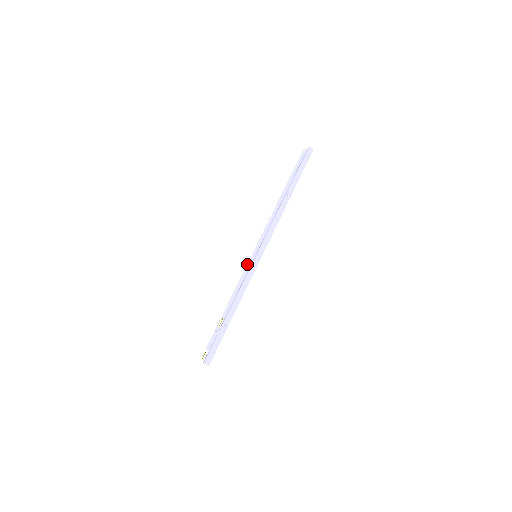
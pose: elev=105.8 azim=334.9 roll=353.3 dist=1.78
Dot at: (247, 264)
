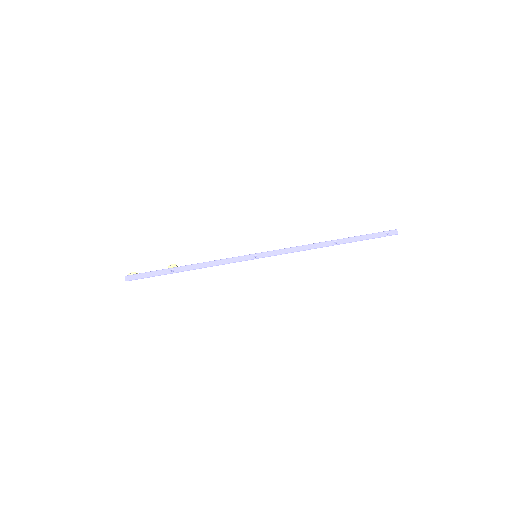
Dot at: occluded
